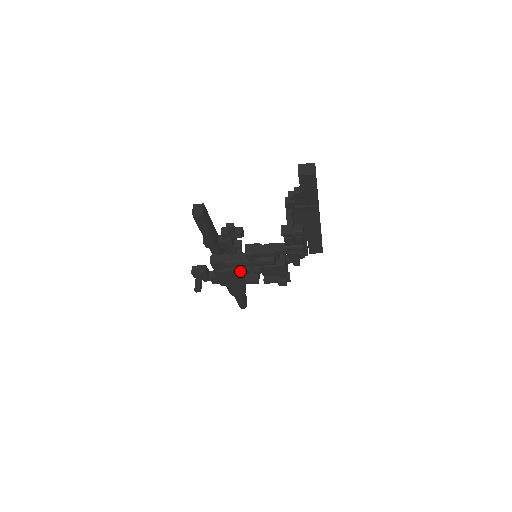
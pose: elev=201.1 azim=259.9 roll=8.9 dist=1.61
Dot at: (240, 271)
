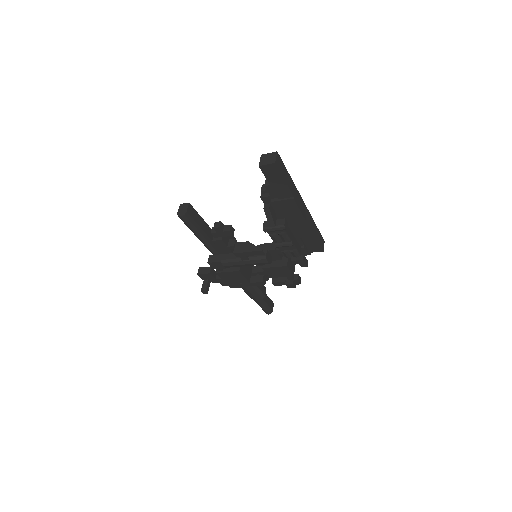
Dot at: (240, 271)
